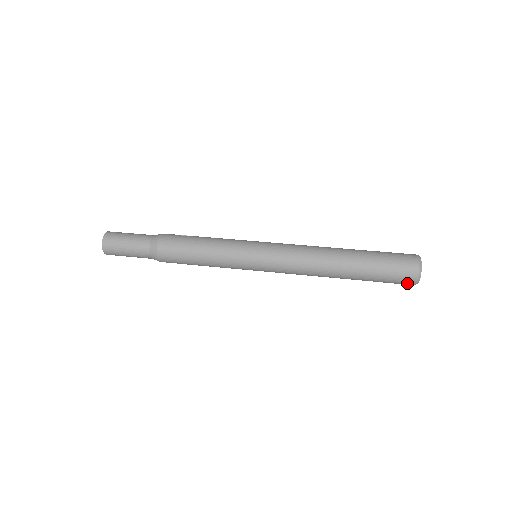
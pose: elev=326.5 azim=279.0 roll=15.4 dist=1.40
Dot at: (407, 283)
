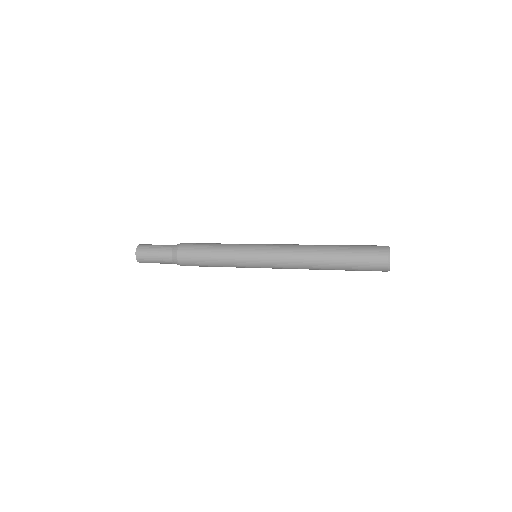
Dot at: (380, 254)
